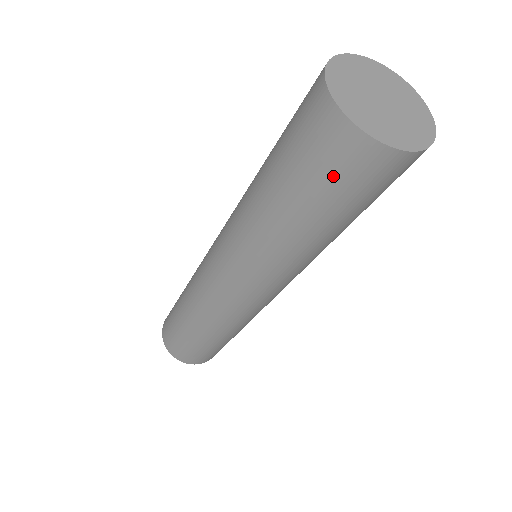
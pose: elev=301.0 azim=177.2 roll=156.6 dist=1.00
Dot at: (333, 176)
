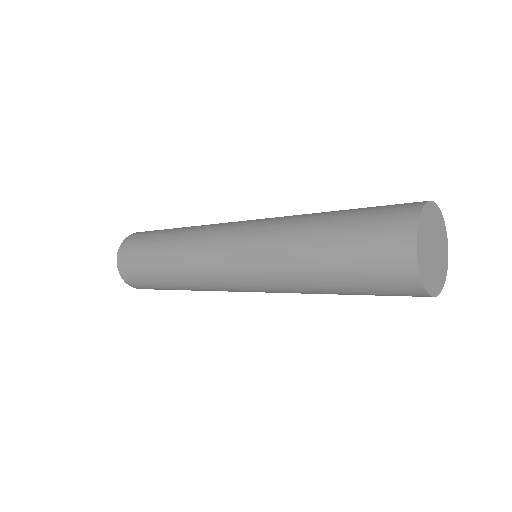
Dot at: (387, 294)
